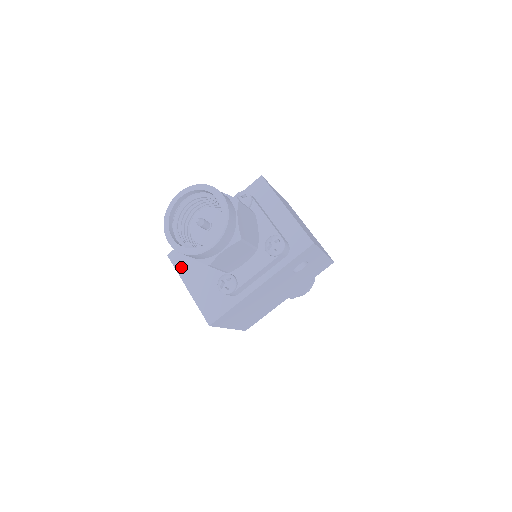
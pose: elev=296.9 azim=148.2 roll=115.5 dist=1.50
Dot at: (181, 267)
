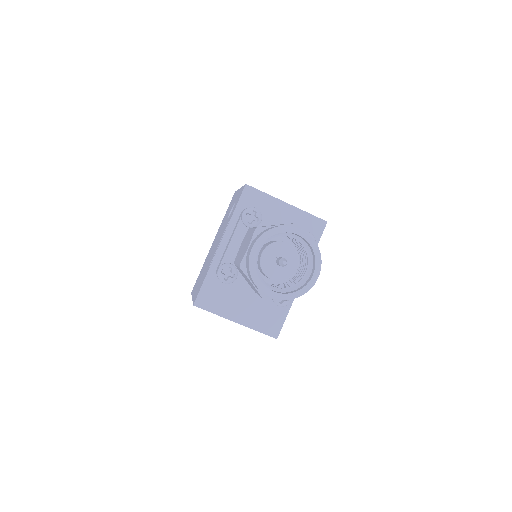
Dot at: (216, 308)
